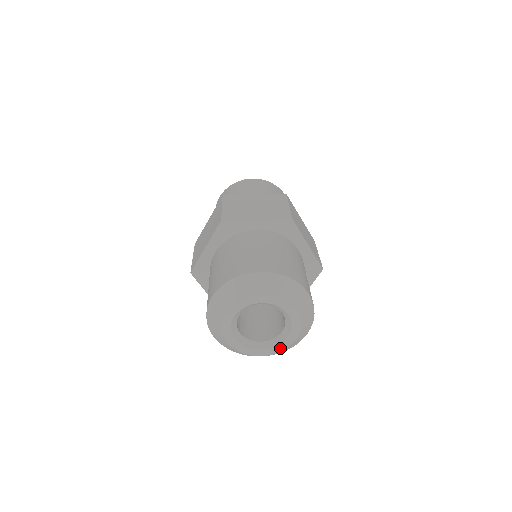
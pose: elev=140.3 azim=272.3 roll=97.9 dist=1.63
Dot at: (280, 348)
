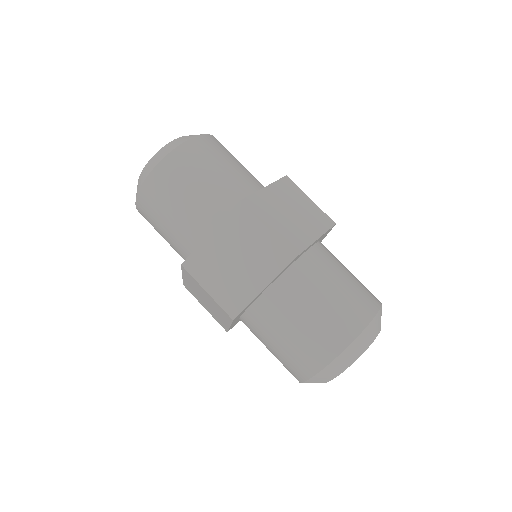
Dot at: occluded
